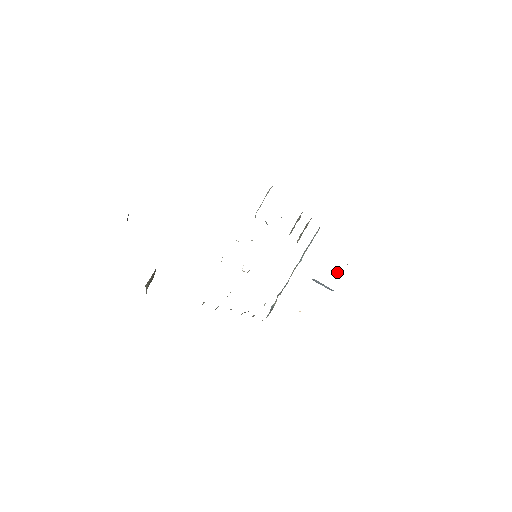
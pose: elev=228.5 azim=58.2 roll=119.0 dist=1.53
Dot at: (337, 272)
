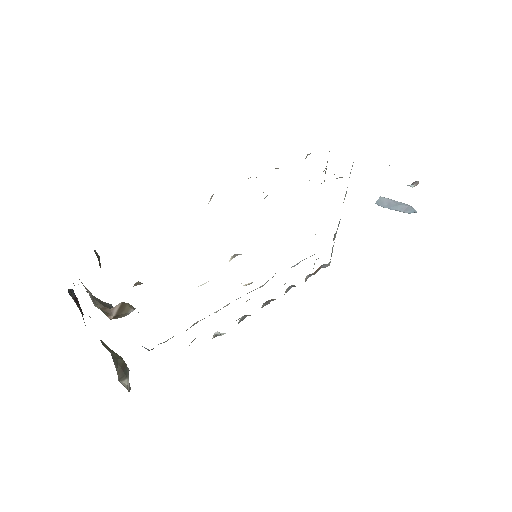
Dot at: occluded
